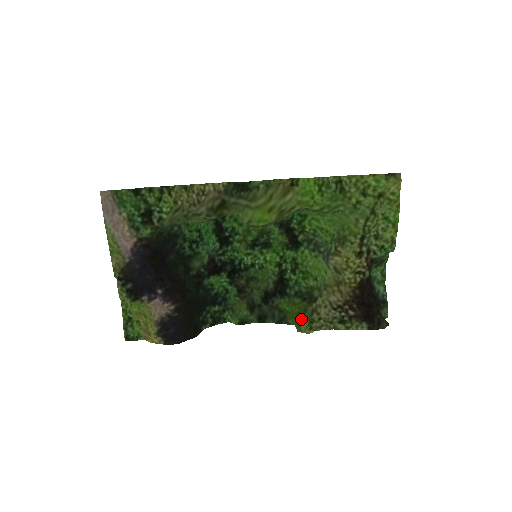
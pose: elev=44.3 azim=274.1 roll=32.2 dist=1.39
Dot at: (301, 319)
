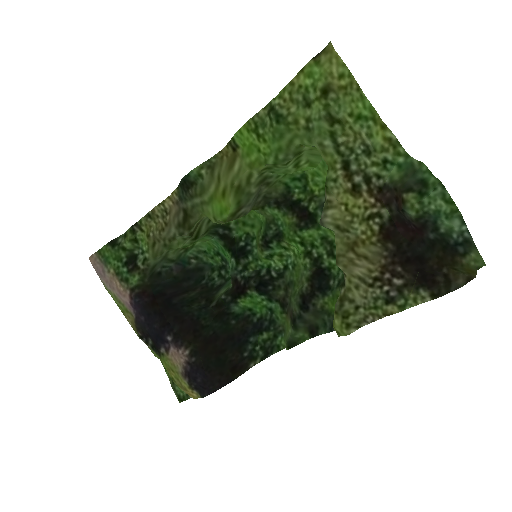
Dot at: occluded
